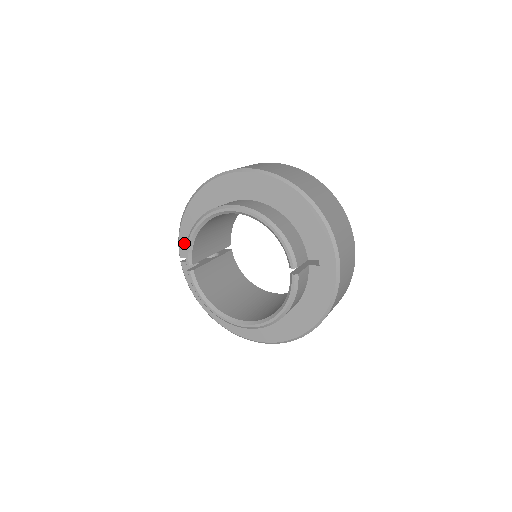
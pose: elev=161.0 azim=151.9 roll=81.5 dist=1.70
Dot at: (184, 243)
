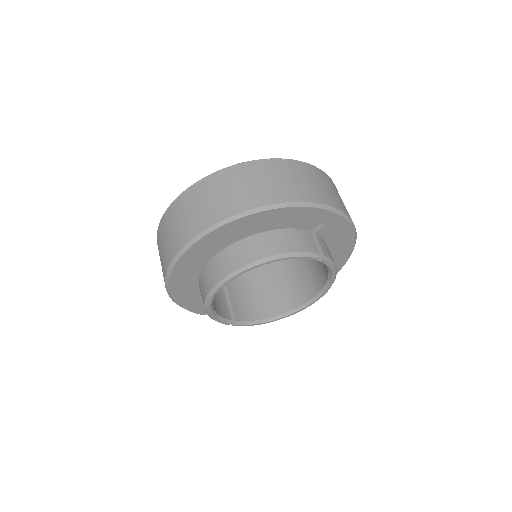
Dot at: (198, 309)
